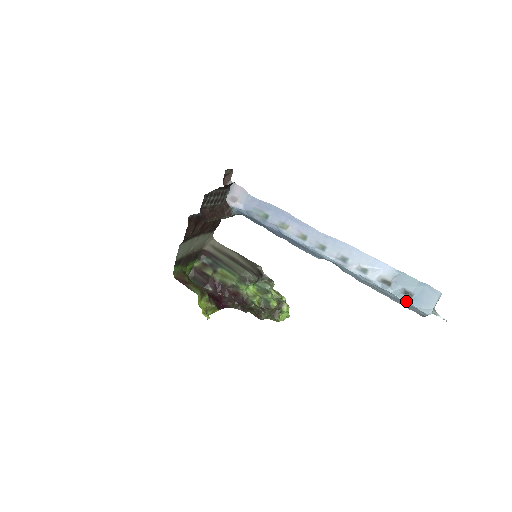
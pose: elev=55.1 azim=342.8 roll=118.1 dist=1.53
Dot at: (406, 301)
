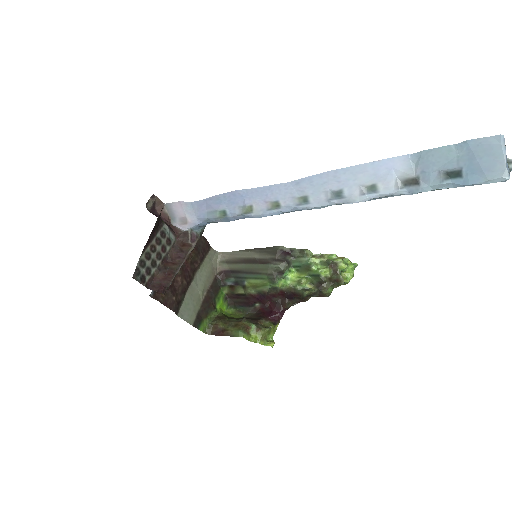
Dot at: (458, 186)
